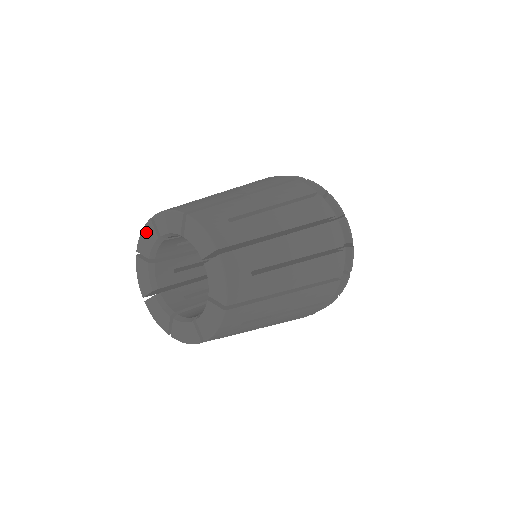
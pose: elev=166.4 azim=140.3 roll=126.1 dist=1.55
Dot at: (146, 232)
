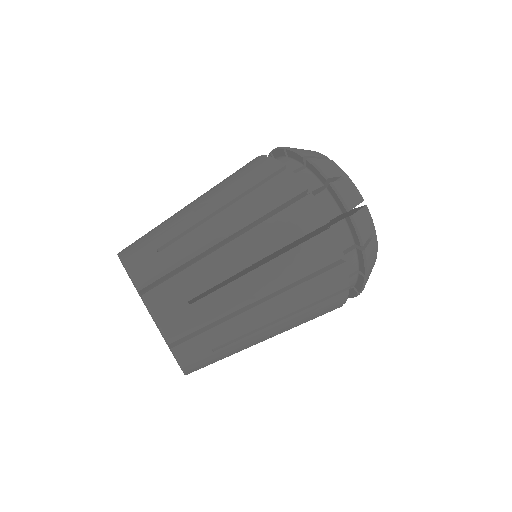
Dot at: occluded
